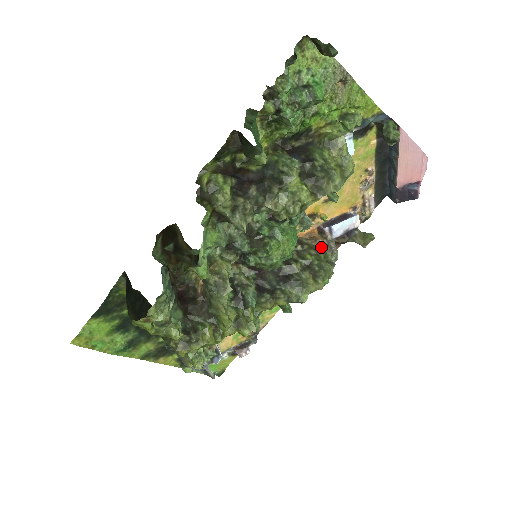
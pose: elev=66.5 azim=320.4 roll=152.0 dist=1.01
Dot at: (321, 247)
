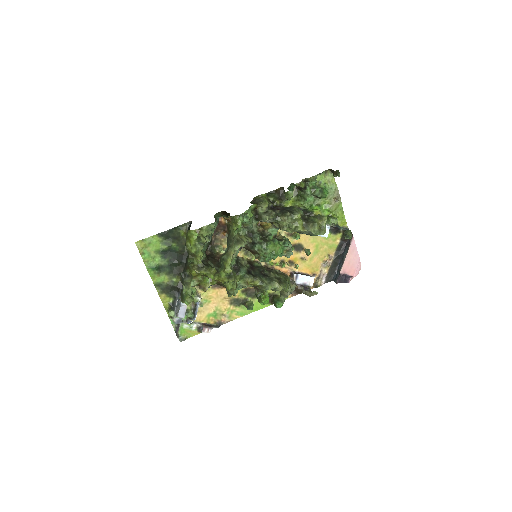
Dot at: (289, 277)
